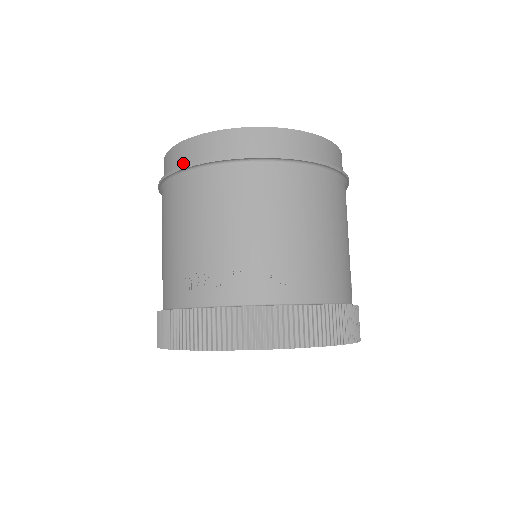
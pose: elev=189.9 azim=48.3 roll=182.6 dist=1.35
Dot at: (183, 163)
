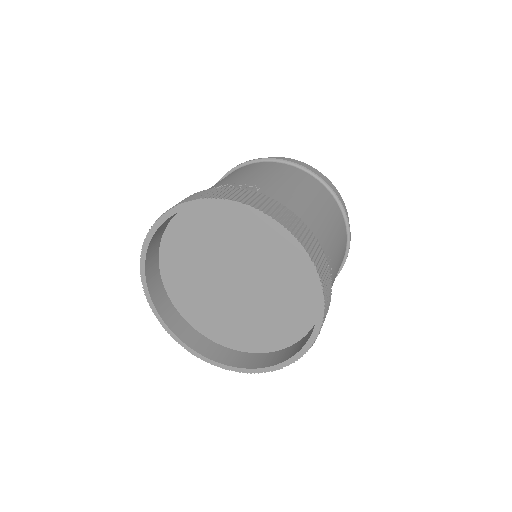
Dot at: occluded
